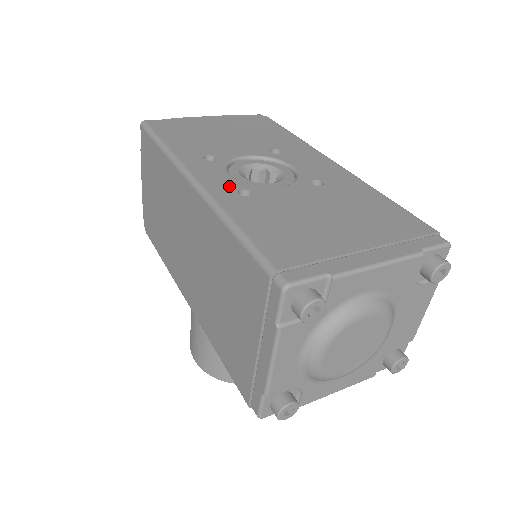
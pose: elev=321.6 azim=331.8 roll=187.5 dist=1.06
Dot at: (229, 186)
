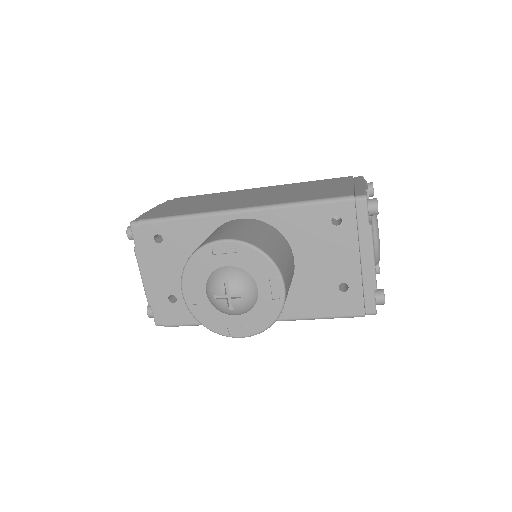
Dot at: occluded
